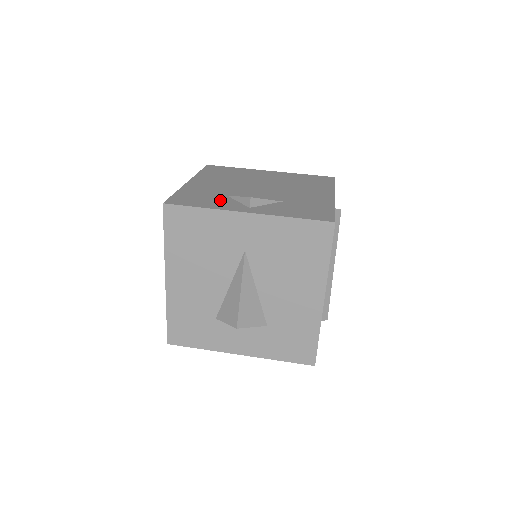
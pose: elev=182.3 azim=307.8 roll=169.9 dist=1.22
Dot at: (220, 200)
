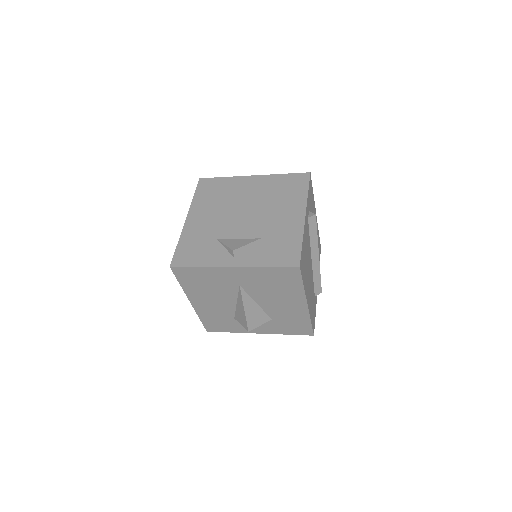
Dot at: (212, 250)
